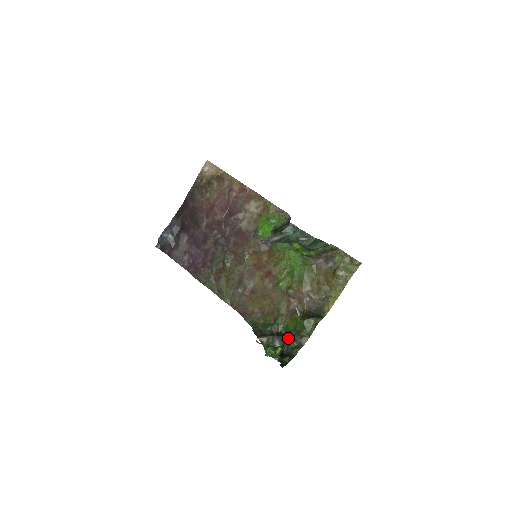
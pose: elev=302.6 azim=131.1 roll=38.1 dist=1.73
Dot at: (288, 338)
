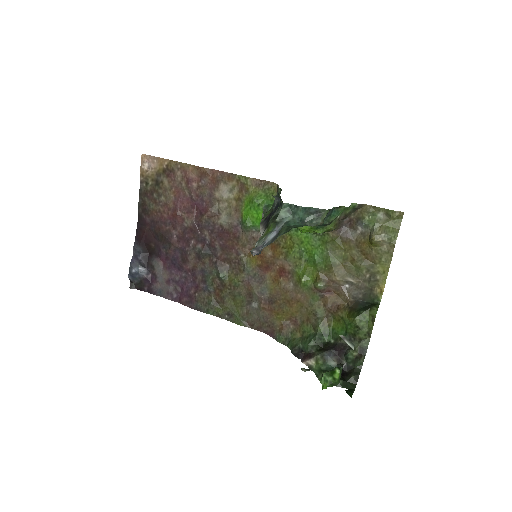
Dot at: (342, 348)
